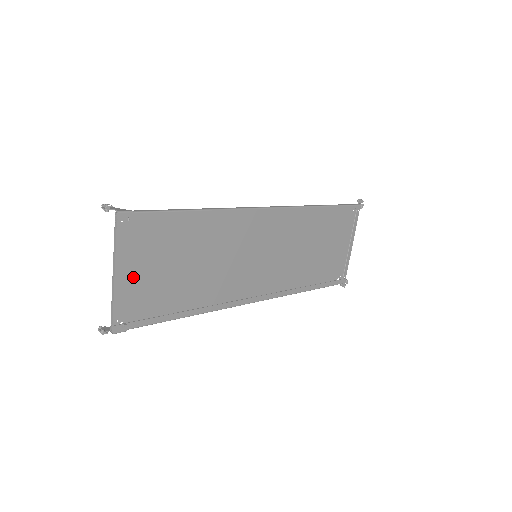
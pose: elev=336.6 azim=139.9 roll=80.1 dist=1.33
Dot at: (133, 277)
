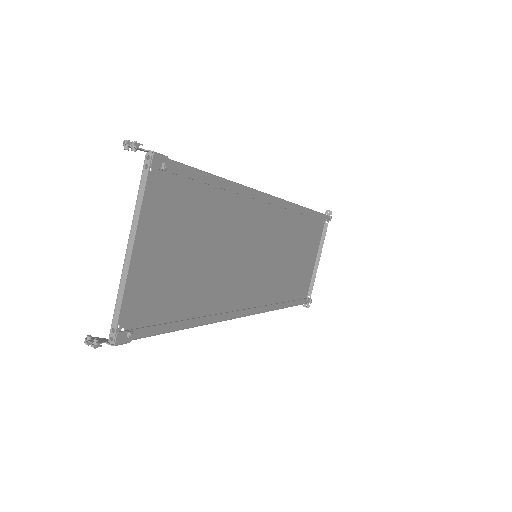
Dot at: (147, 259)
